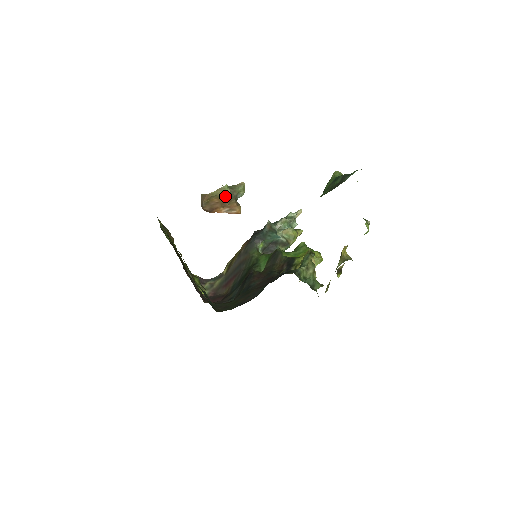
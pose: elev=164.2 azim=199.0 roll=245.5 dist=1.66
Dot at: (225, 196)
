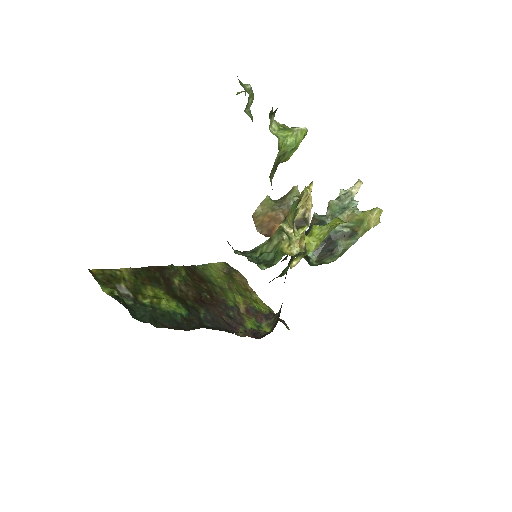
Dot at: (272, 210)
